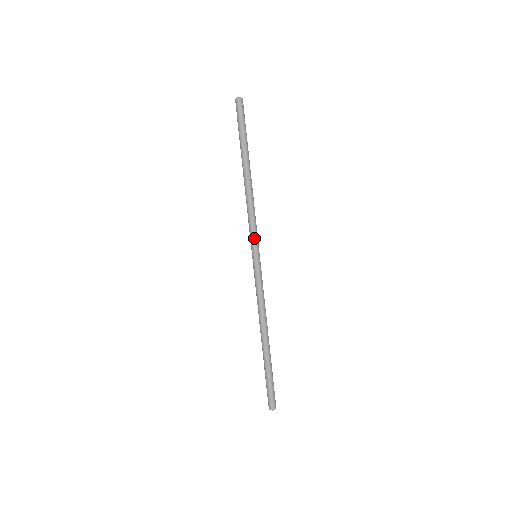
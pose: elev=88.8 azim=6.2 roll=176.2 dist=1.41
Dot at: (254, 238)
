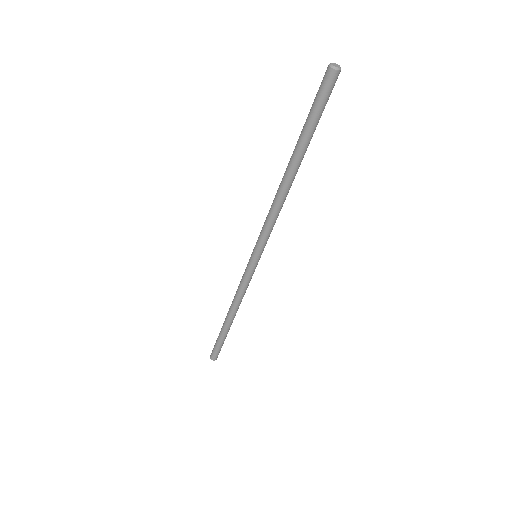
Dot at: (263, 244)
